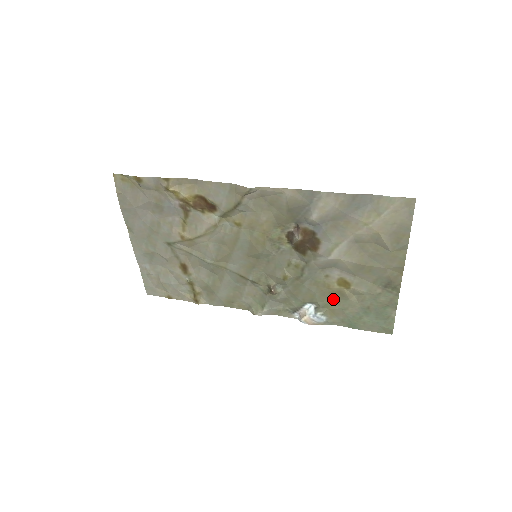
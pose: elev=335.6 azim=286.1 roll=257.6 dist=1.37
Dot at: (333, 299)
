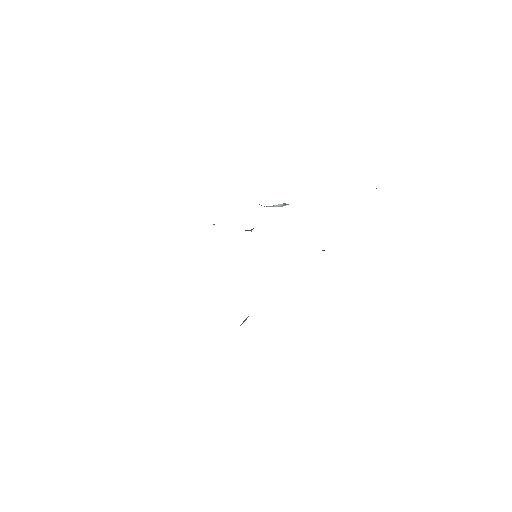
Dot at: occluded
